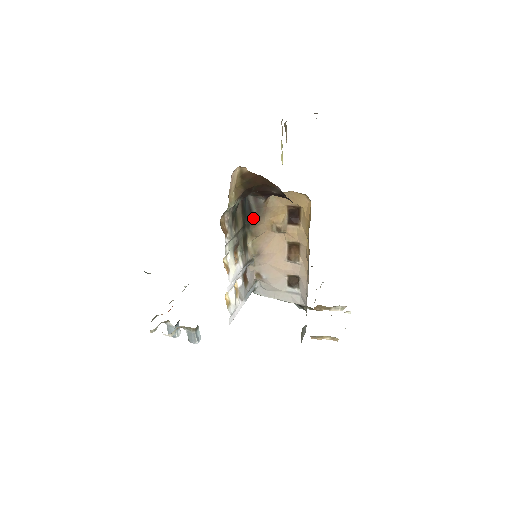
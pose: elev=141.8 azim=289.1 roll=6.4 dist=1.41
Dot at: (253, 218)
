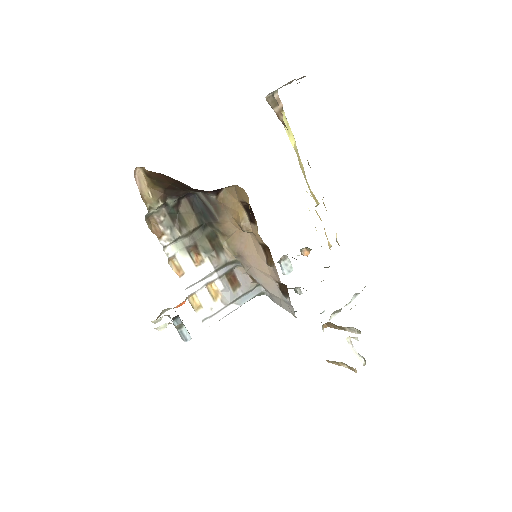
Dot at: (214, 216)
